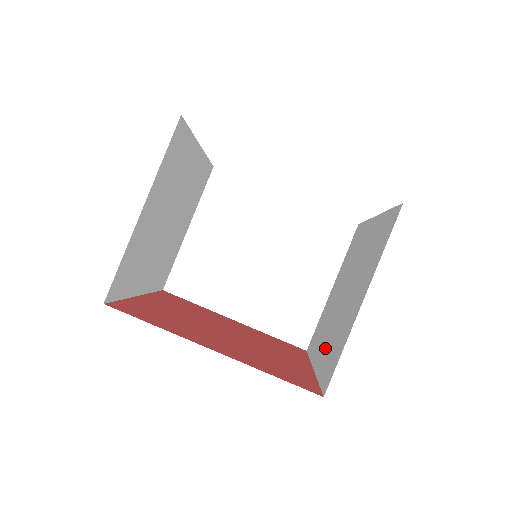
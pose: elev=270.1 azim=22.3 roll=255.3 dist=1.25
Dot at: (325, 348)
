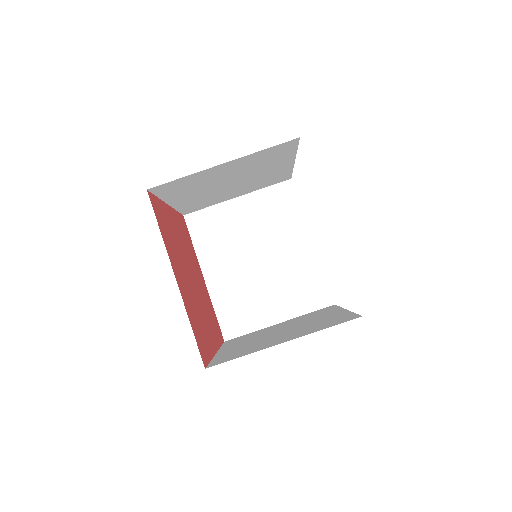
Dot at: (236, 348)
